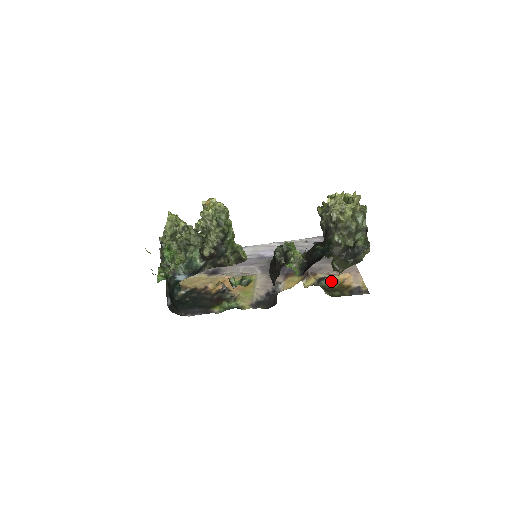
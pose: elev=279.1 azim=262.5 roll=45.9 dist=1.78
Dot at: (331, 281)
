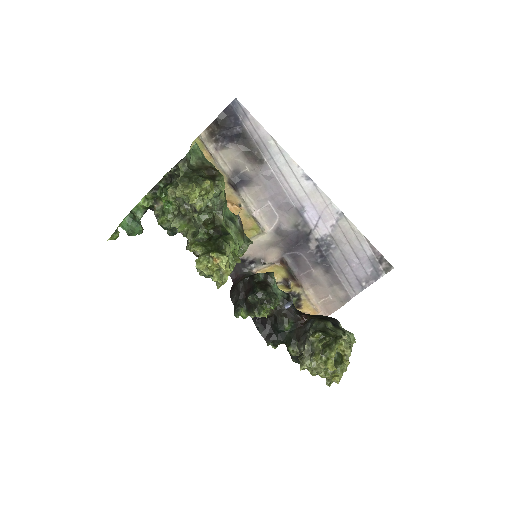
Dot at: (297, 303)
